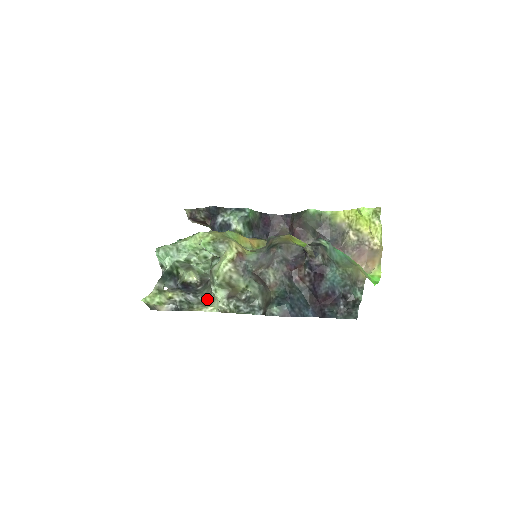
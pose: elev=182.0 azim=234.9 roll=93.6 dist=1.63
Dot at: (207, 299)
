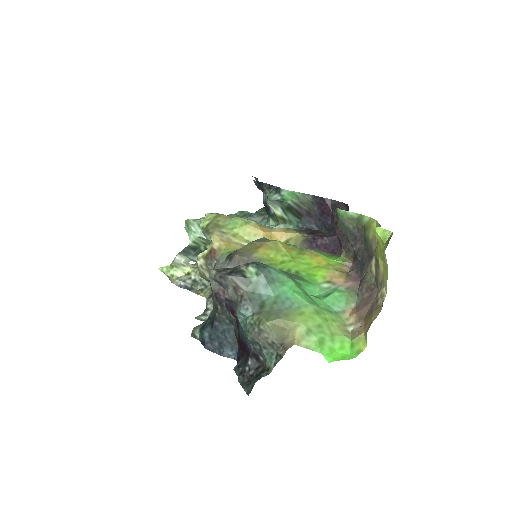
Dot at: occluded
